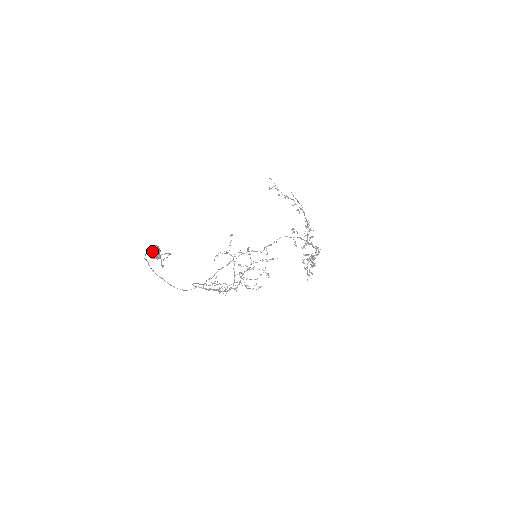
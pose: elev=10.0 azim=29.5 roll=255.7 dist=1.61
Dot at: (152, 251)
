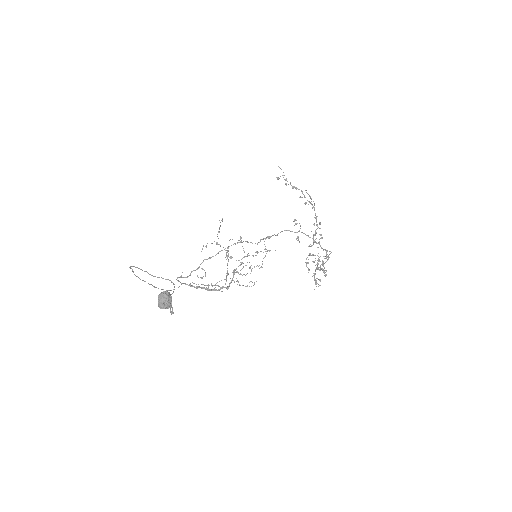
Dot at: (162, 301)
